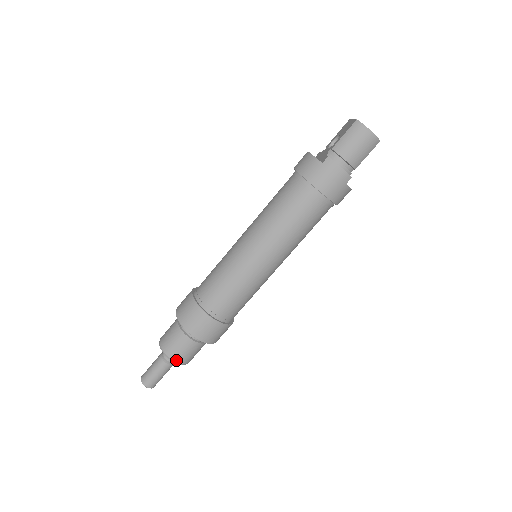
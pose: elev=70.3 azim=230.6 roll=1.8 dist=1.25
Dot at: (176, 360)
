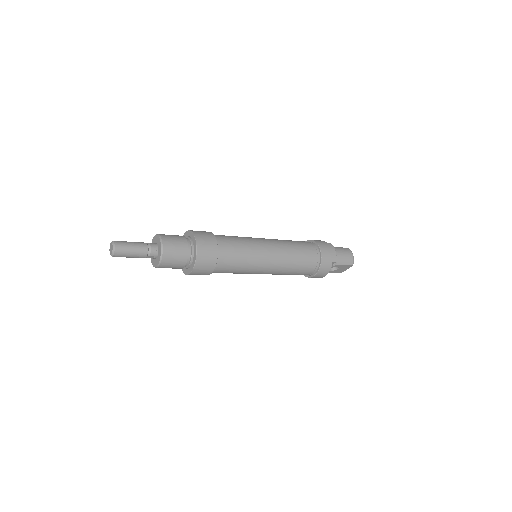
Dot at: (164, 246)
